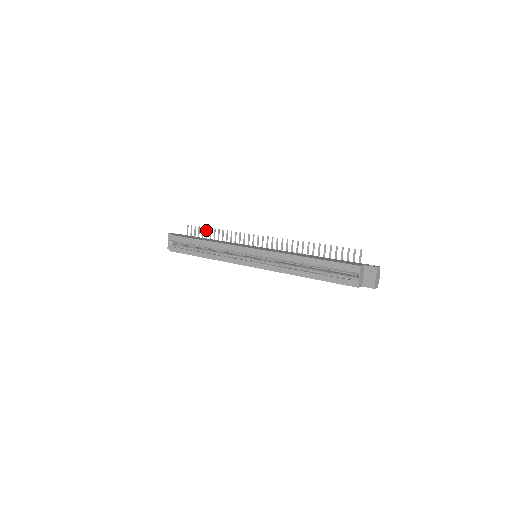
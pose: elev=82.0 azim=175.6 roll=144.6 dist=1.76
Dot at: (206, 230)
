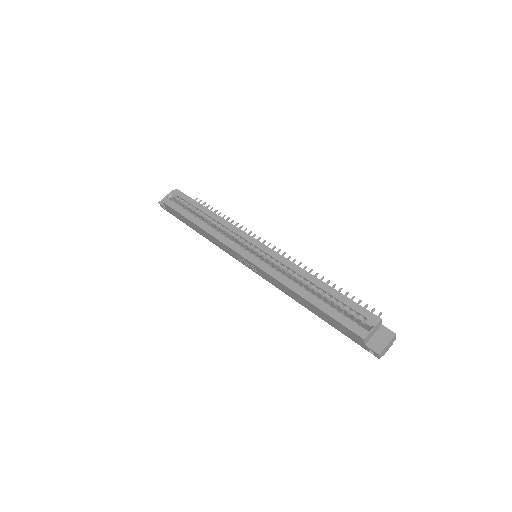
Dot at: (214, 211)
